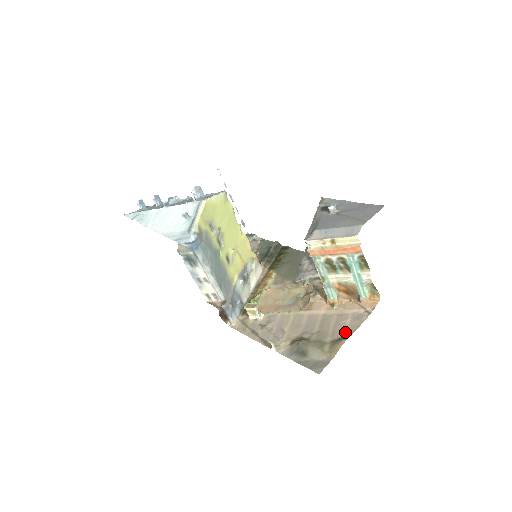
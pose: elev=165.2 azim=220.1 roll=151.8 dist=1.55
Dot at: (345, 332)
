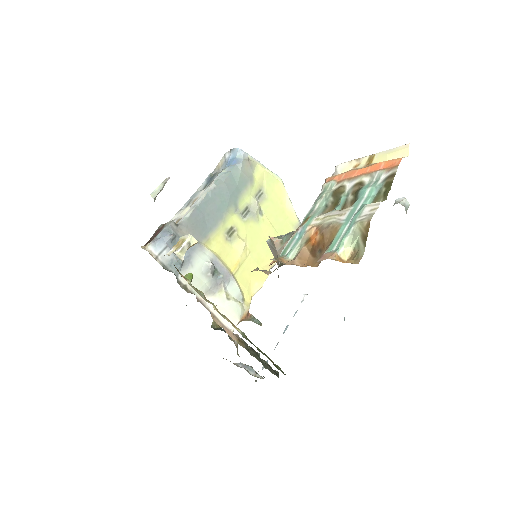
Dot at: occluded
